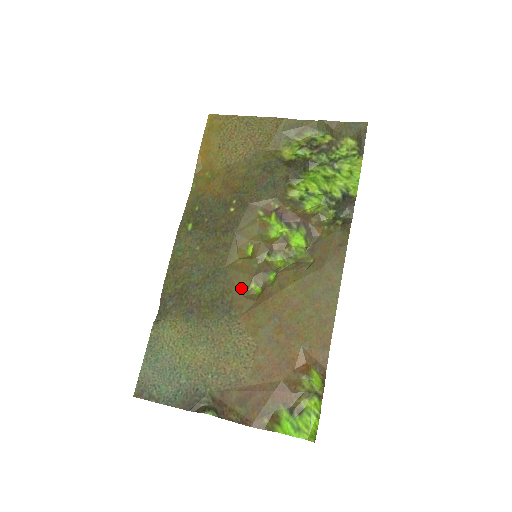
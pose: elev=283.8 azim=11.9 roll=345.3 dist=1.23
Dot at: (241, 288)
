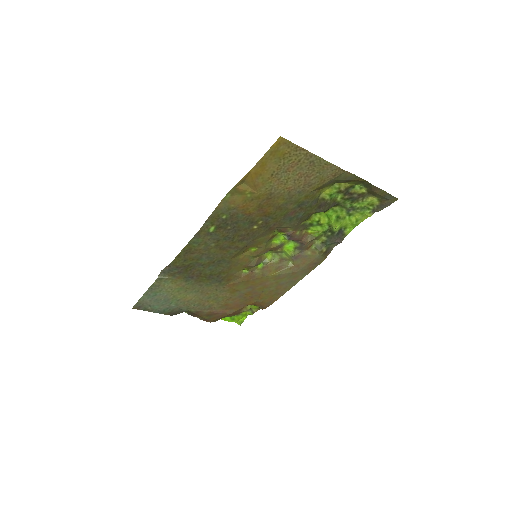
Dot at: (235, 271)
